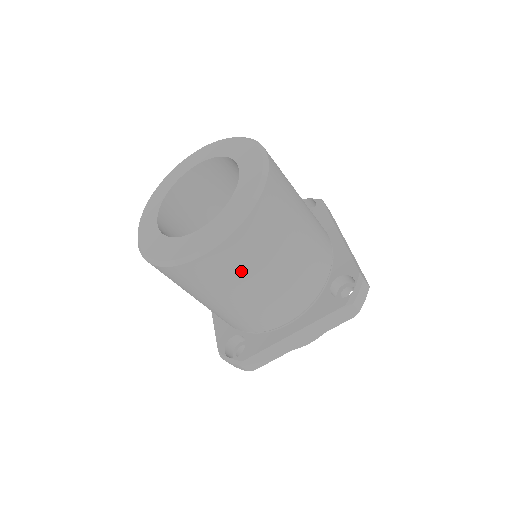
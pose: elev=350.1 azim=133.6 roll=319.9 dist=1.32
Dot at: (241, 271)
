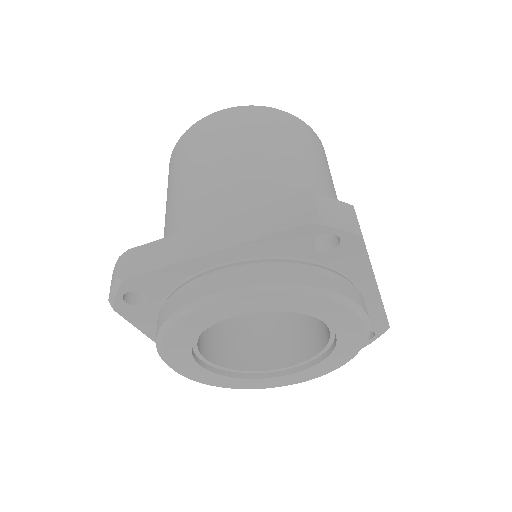
Dot at: (224, 137)
